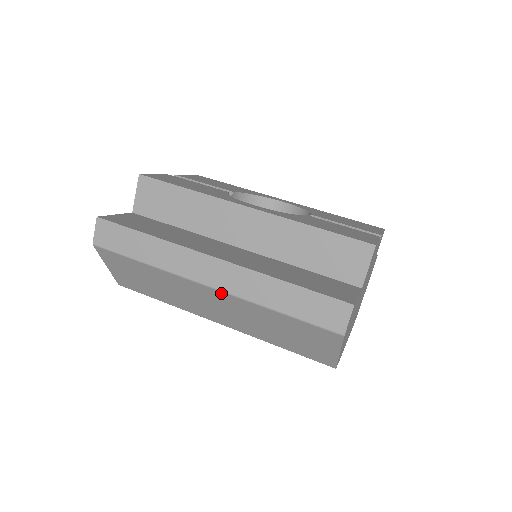
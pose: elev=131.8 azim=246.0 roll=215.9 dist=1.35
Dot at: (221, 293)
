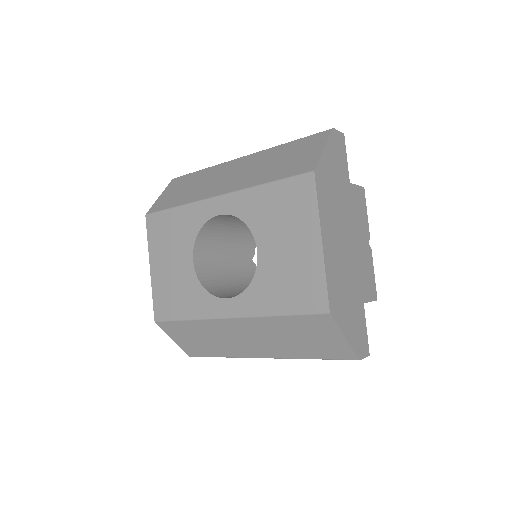
Dot at: (250, 156)
